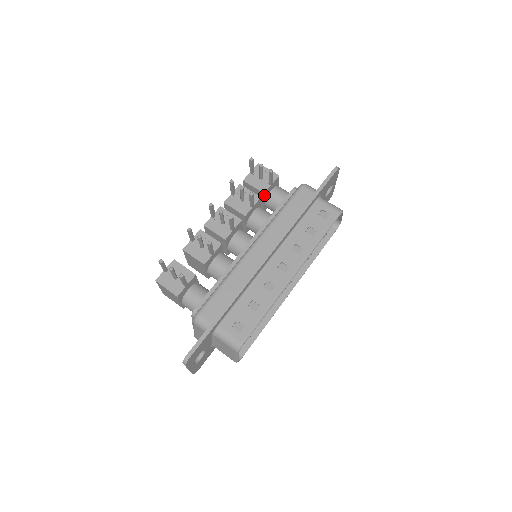
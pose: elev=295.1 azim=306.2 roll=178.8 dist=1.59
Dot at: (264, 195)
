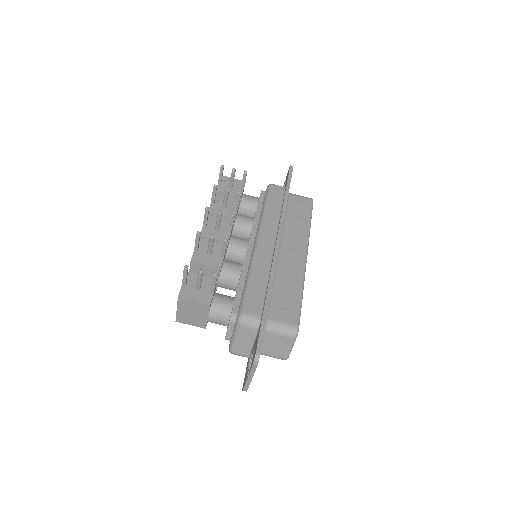
Dot at: (240, 200)
